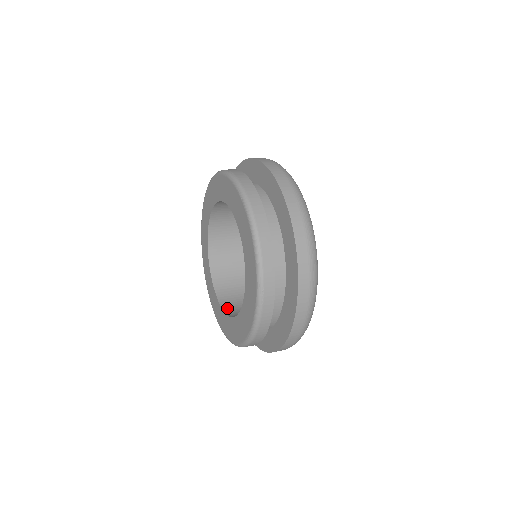
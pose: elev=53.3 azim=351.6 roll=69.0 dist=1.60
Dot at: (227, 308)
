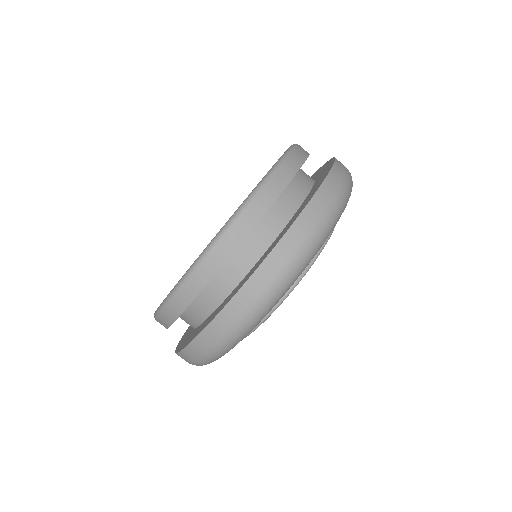
Dot at: occluded
